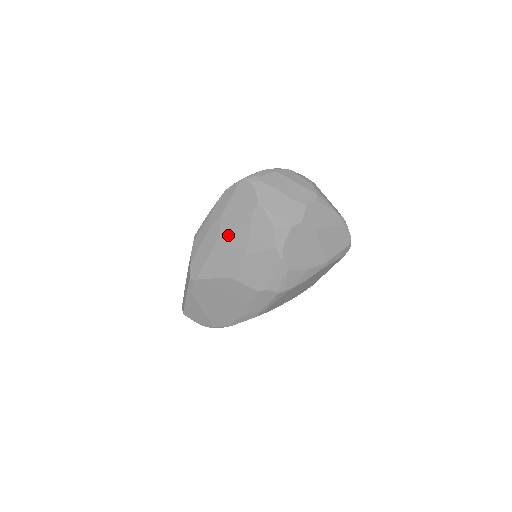
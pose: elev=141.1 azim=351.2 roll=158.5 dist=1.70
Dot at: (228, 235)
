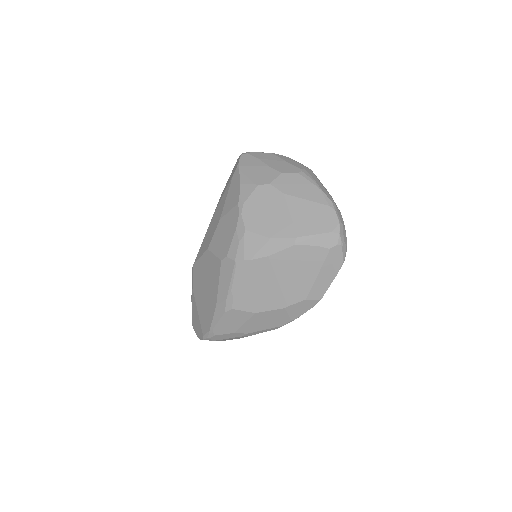
Dot at: (218, 208)
